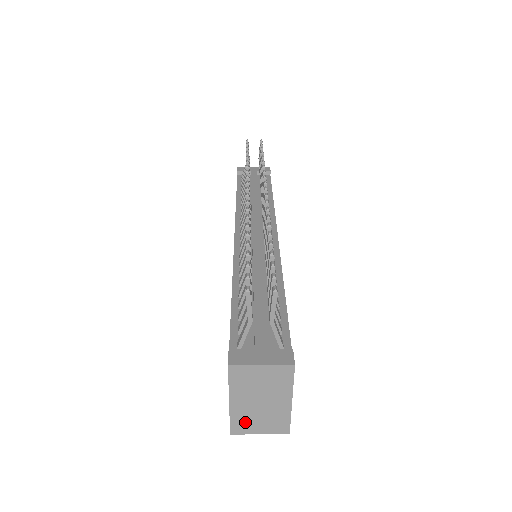
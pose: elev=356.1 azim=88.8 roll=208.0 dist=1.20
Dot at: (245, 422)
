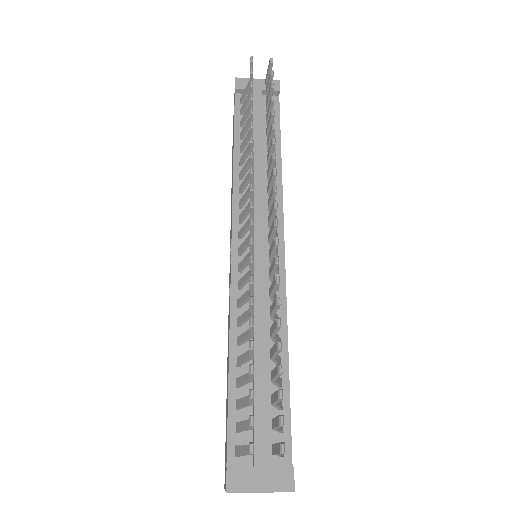
Dot at: occluded
